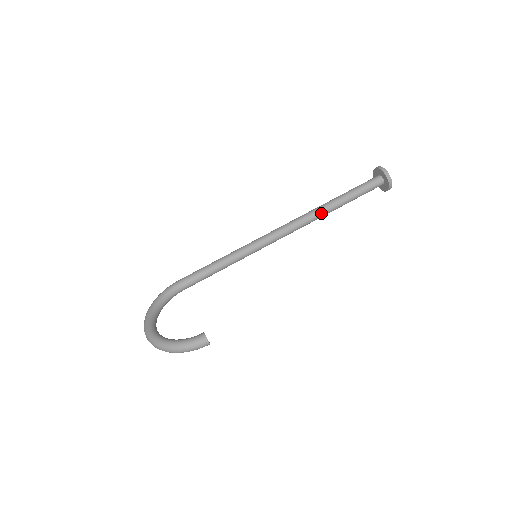
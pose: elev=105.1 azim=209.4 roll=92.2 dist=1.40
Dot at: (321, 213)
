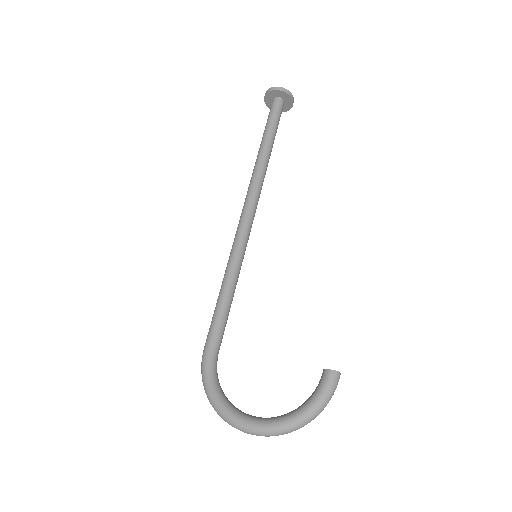
Dot at: (265, 168)
